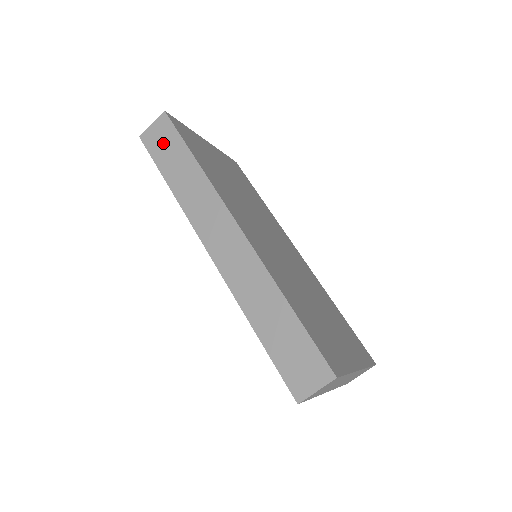
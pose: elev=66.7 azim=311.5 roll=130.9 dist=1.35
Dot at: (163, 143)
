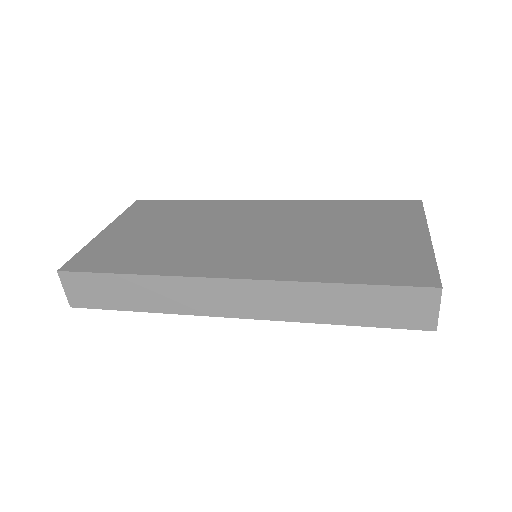
Dot at: (93, 292)
